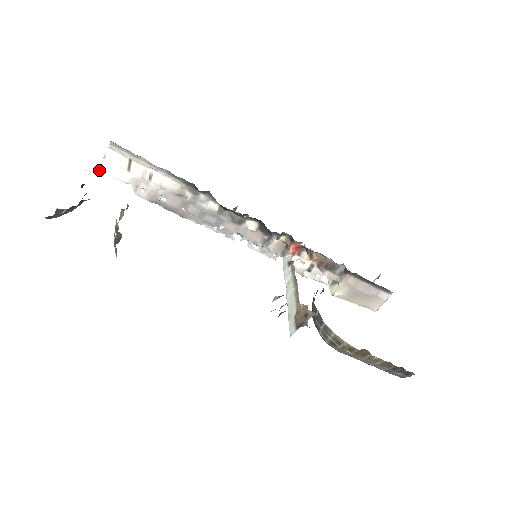
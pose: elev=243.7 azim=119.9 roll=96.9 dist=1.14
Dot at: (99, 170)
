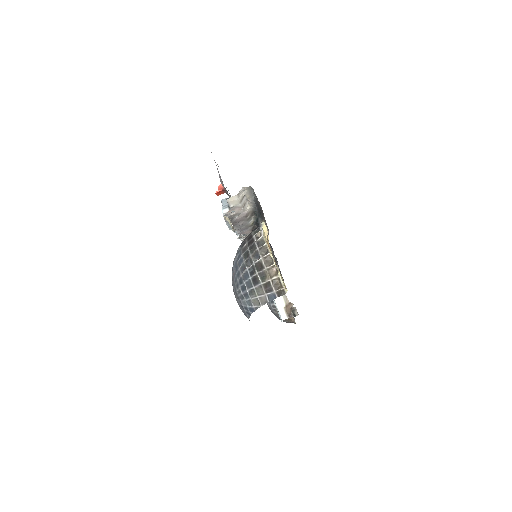
Dot at: (227, 200)
